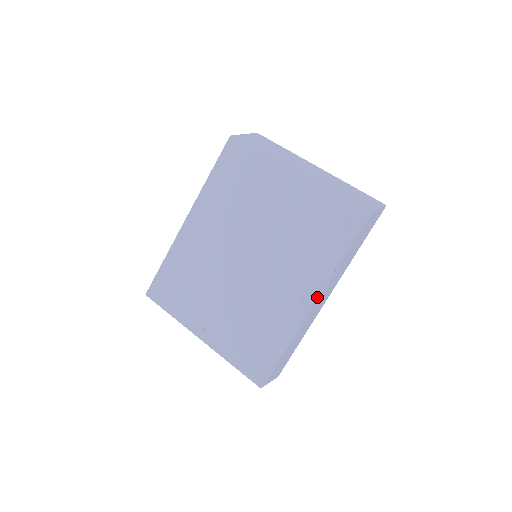
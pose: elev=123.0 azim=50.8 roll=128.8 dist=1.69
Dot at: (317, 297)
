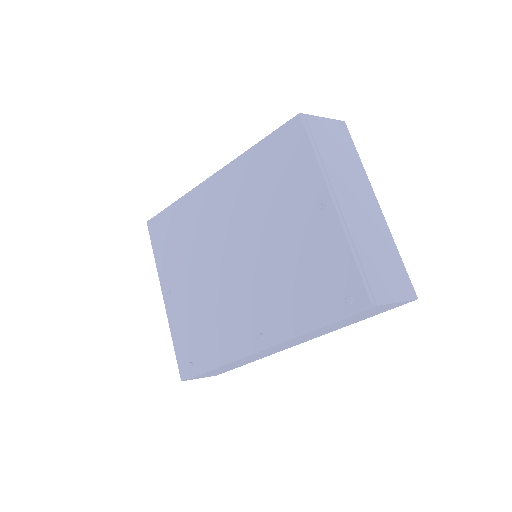
Dot at: (272, 344)
